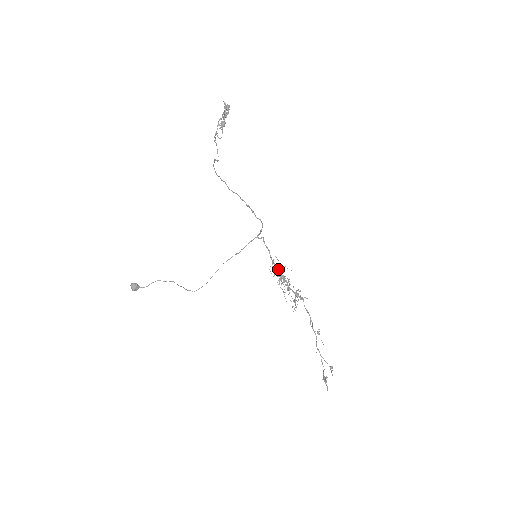
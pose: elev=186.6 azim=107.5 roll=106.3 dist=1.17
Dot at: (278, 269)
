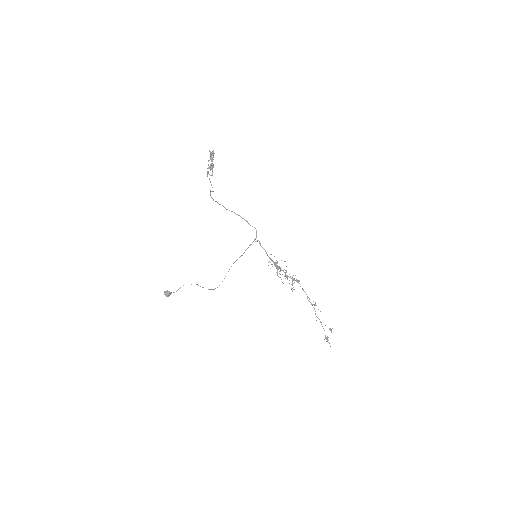
Dot at: (274, 263)
